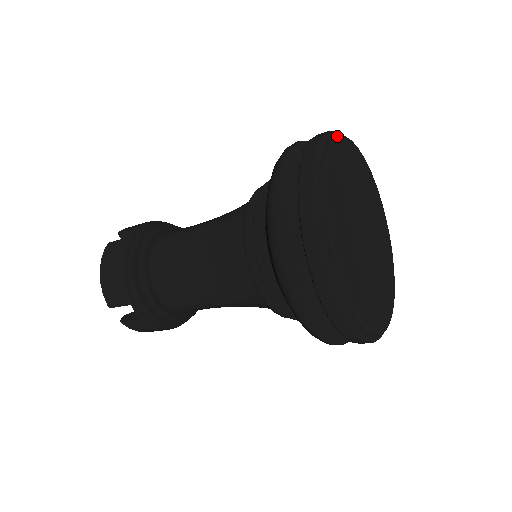
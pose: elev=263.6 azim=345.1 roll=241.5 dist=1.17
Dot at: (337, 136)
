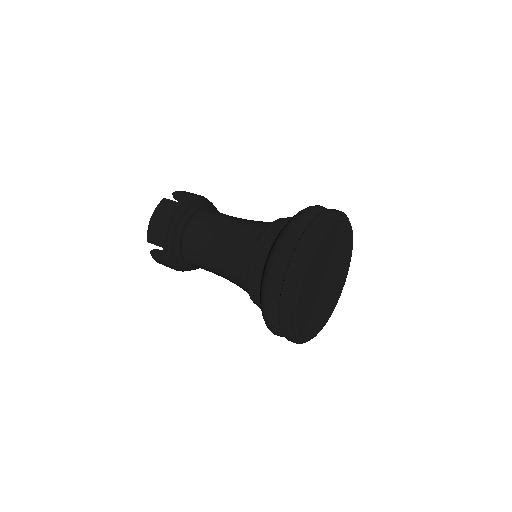
Dot at: (337, 218)
